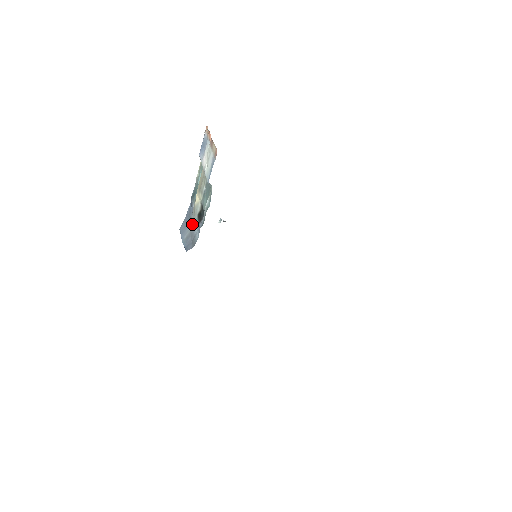
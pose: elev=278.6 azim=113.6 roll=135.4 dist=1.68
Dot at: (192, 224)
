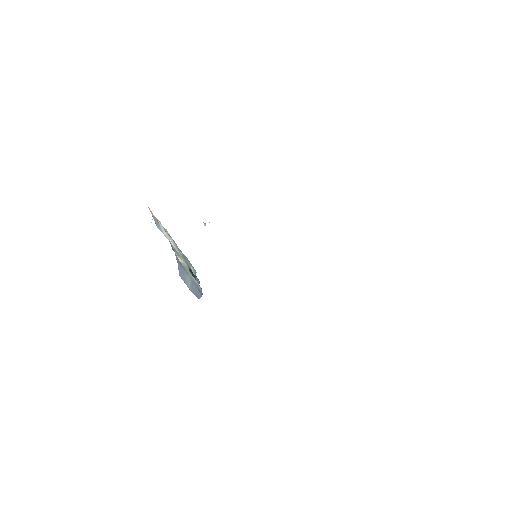
Dot at: (188, 274)
